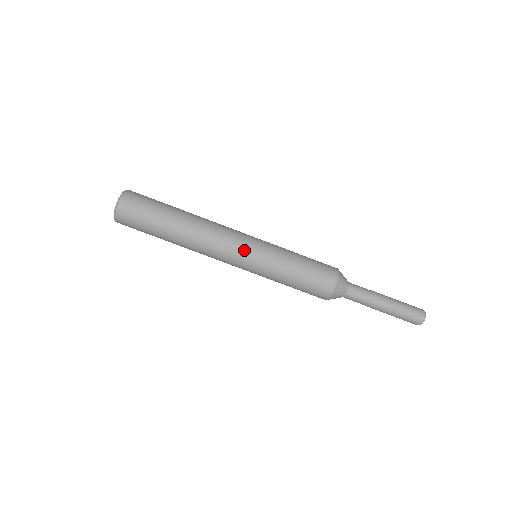
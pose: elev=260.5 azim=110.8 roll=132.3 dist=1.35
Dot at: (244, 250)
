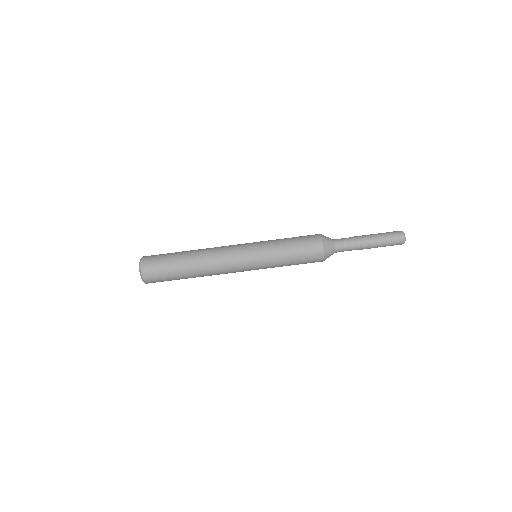
Dot at: (243, 251)
